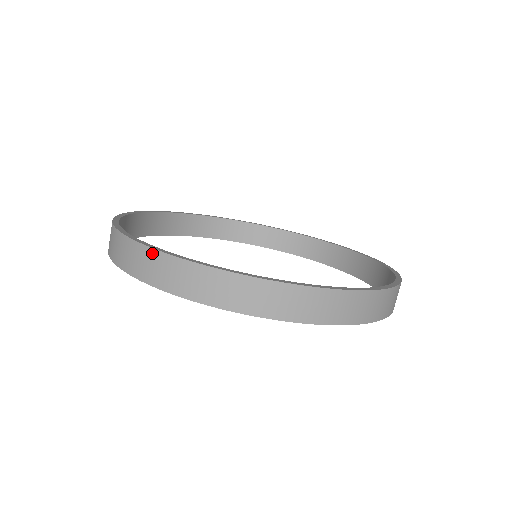
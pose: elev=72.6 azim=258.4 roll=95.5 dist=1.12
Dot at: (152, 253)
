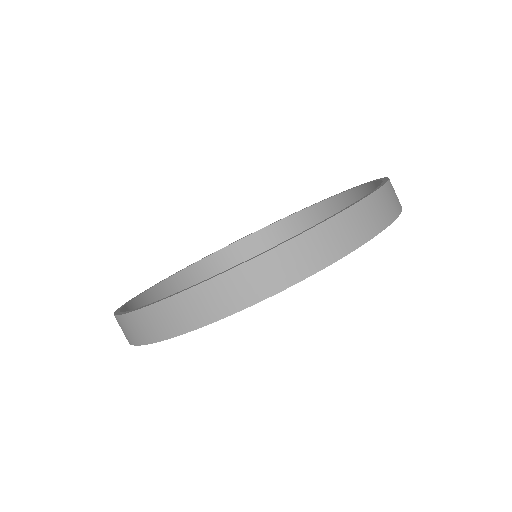
Dot at: (126, 318)
